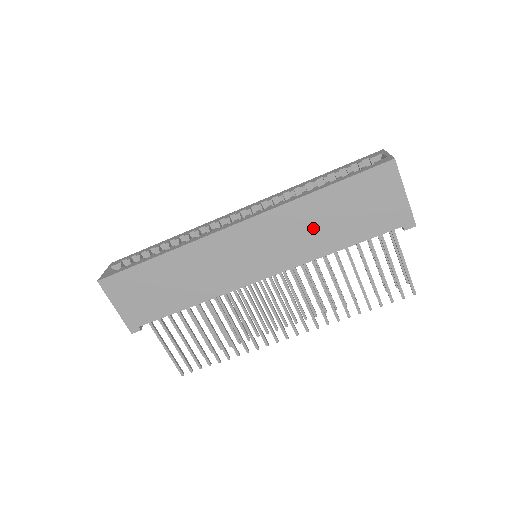
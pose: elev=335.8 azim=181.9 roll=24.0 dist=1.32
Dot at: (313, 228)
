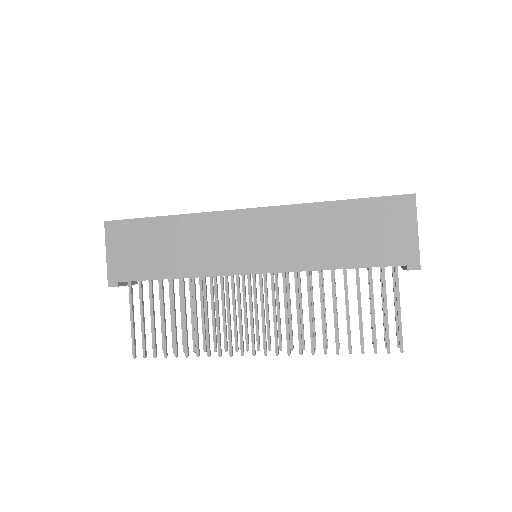
Dot at: (319, 237)
